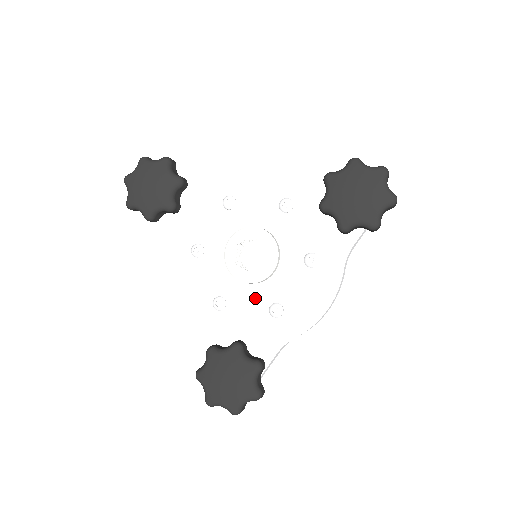
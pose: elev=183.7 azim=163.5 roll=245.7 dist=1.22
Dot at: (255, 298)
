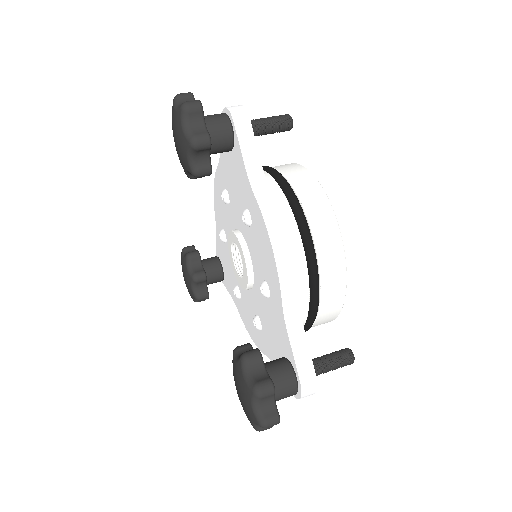
Dot at: occluded
